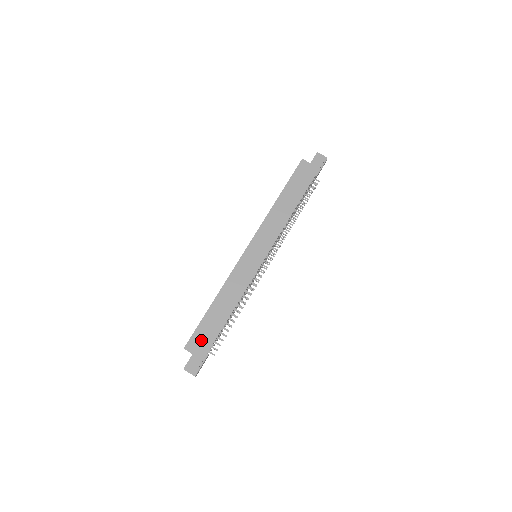
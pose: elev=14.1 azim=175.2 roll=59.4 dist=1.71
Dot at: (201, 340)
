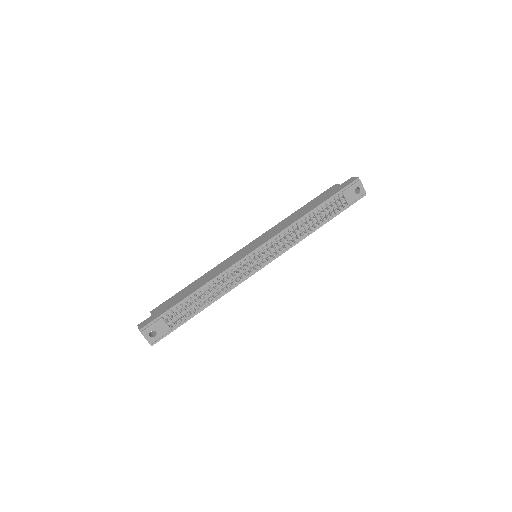
Dot at: (165, 306)
